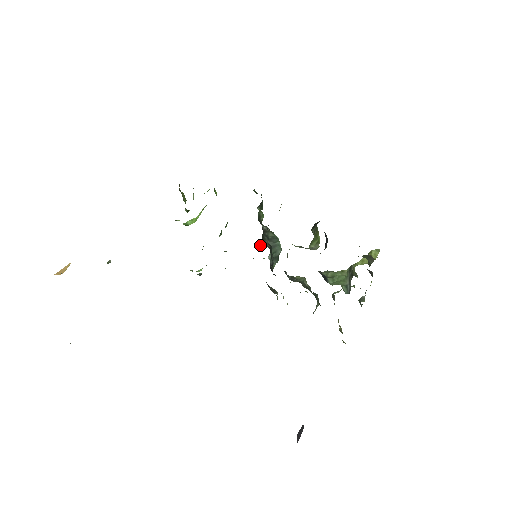
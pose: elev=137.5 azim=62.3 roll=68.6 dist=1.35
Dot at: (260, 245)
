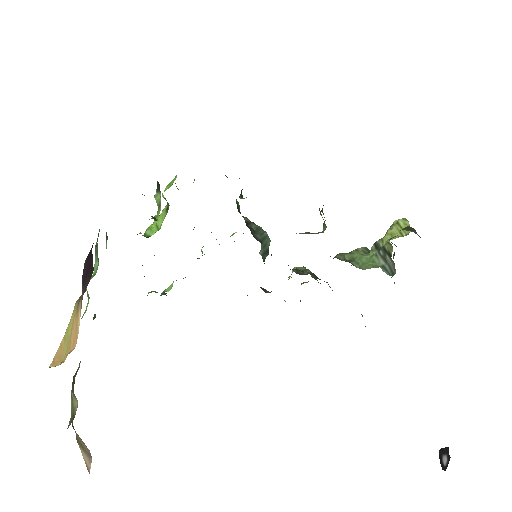
Dot at: occluded
